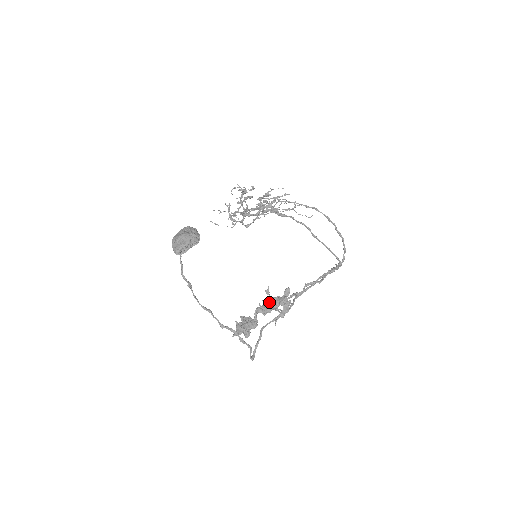
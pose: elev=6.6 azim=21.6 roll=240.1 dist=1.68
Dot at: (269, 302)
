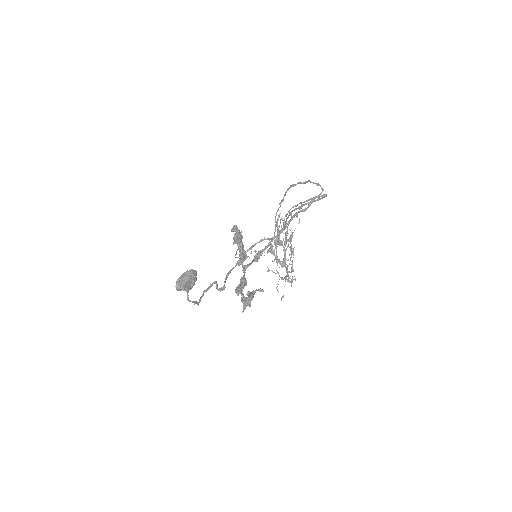
Dot at: occluded
